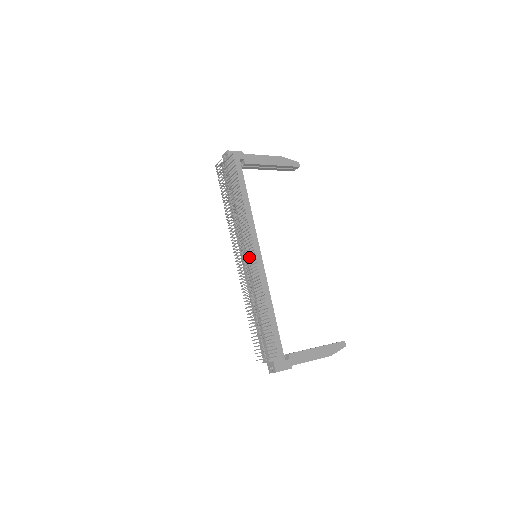
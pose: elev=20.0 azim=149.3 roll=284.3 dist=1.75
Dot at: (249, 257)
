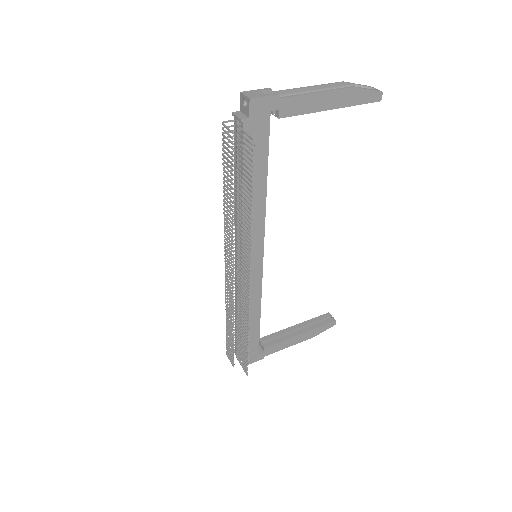
Dot at: (244, 266)
